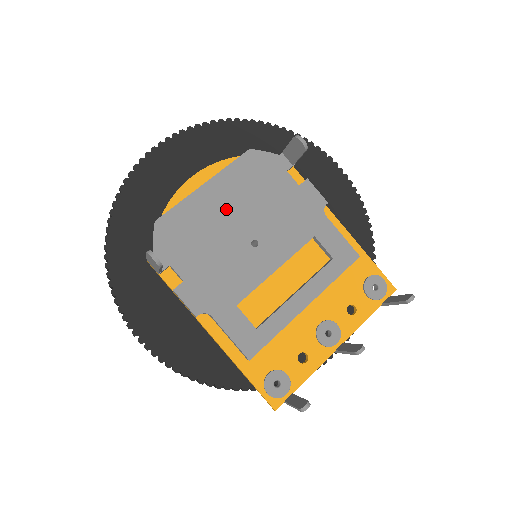
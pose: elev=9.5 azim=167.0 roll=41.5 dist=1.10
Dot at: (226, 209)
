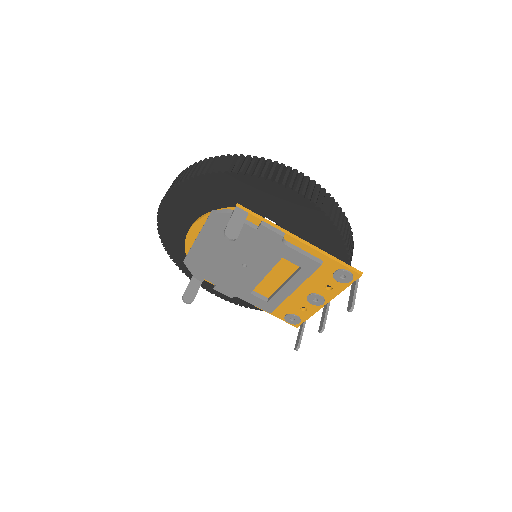
Dot at: (217, 251)
